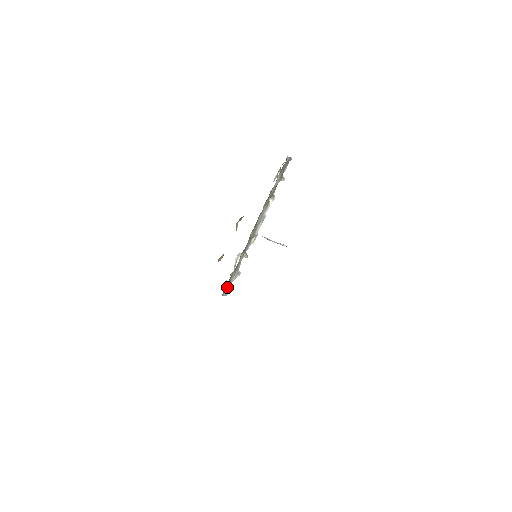
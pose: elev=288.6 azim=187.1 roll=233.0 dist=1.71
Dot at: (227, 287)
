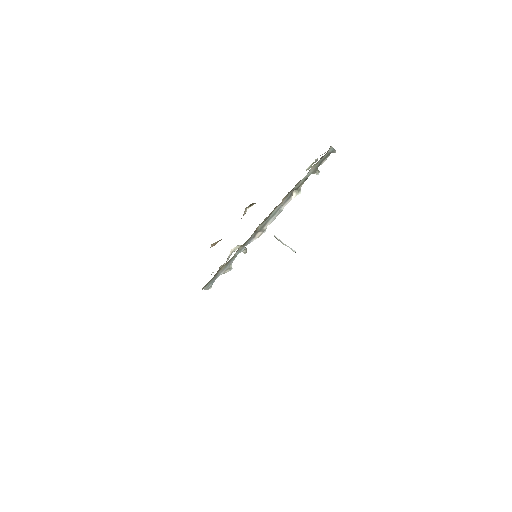
Dot at: (211, 280)
